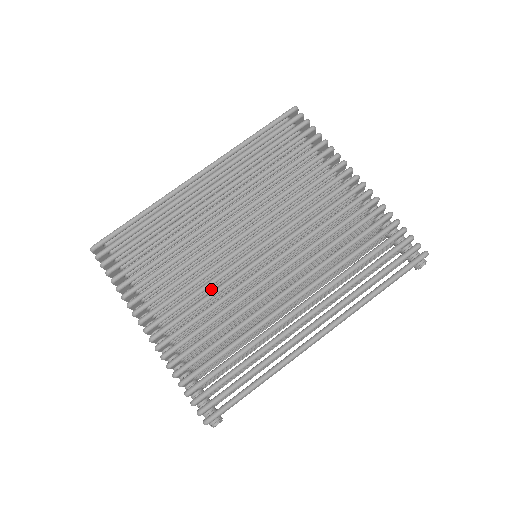
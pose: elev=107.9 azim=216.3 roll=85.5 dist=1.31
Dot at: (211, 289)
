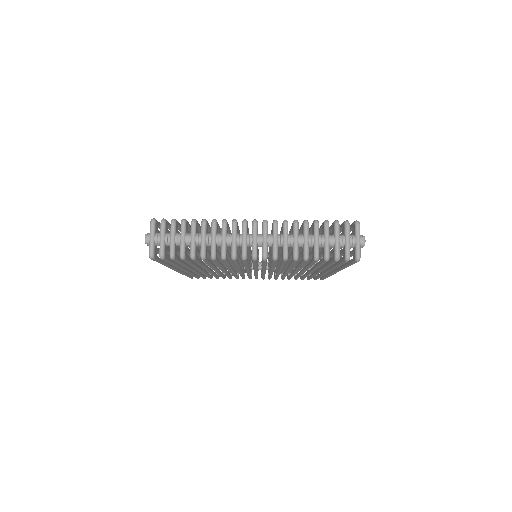
Dot at: occluded
